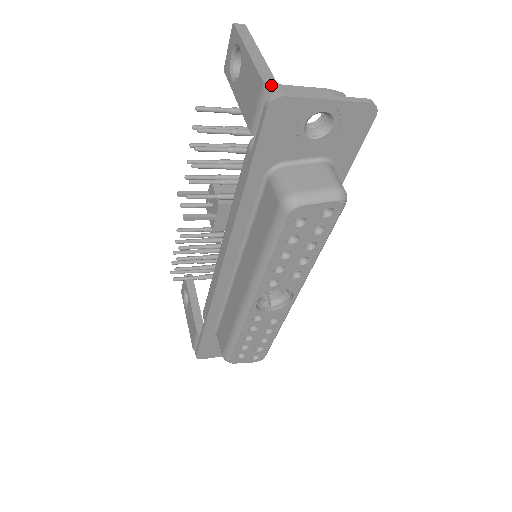
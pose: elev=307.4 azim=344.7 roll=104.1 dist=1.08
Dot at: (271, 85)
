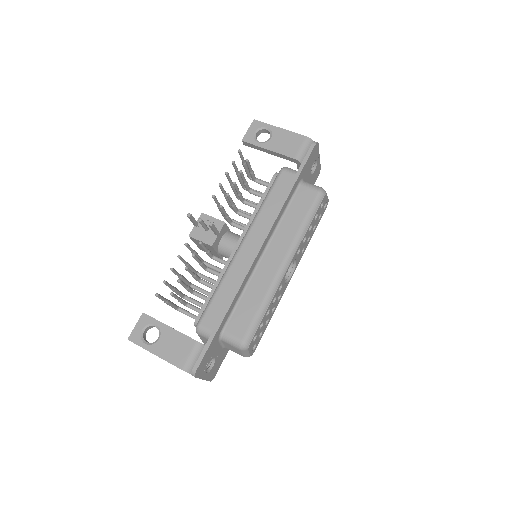
Dot at: (309, 139)
